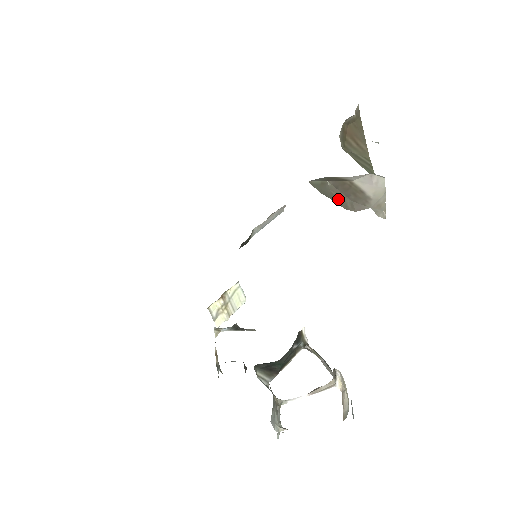
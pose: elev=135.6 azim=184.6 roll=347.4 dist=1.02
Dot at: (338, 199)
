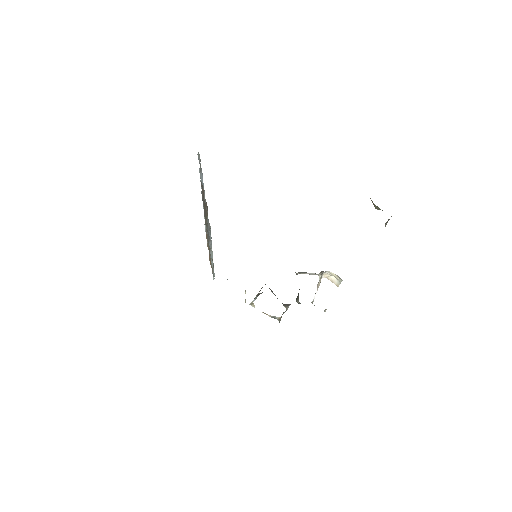
Dot at: (385, 226)
